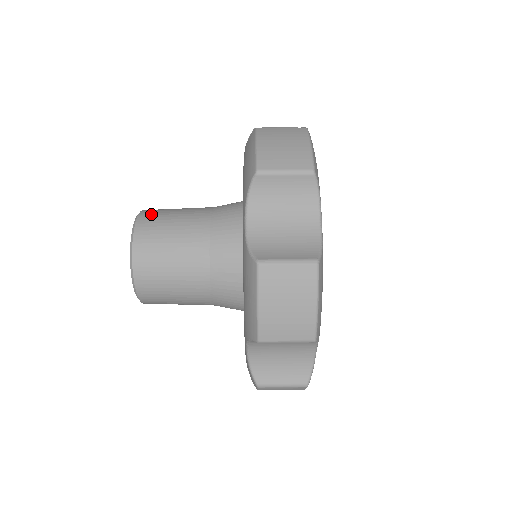
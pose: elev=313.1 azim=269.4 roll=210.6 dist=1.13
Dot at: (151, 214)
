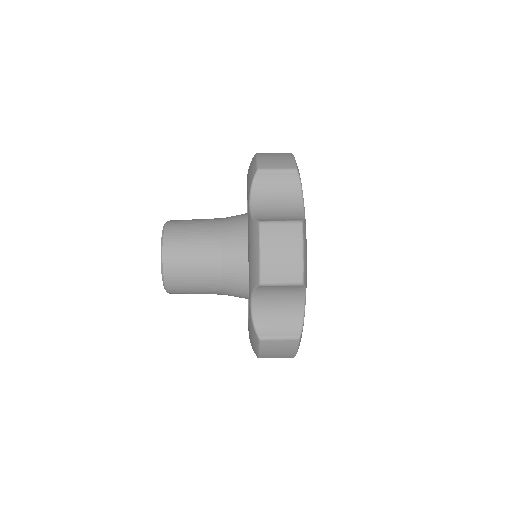
Dot at: (177, 220)
